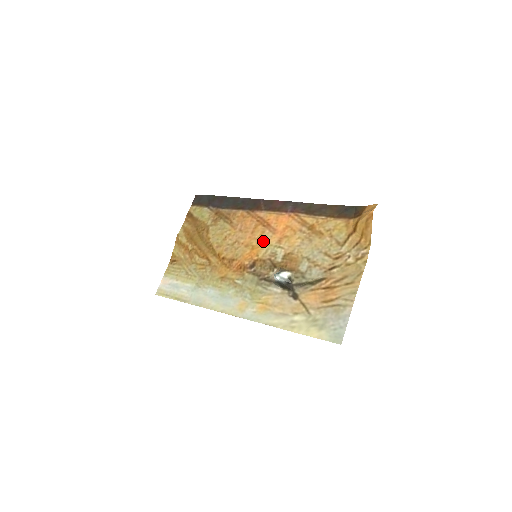
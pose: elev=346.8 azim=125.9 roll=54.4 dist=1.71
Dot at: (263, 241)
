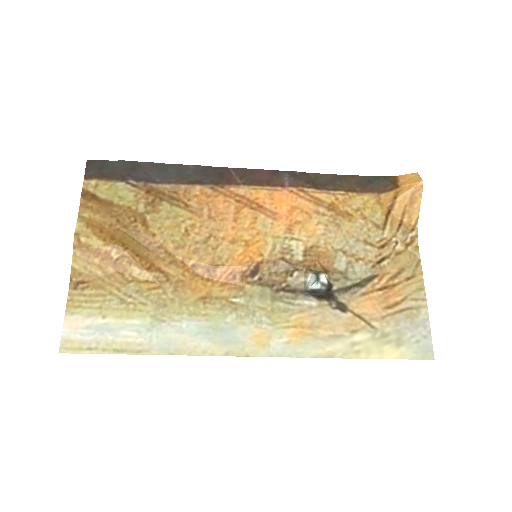
Dot at: (262, 232)
